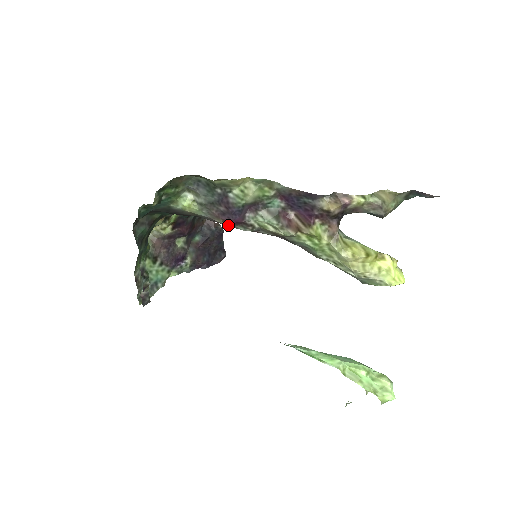
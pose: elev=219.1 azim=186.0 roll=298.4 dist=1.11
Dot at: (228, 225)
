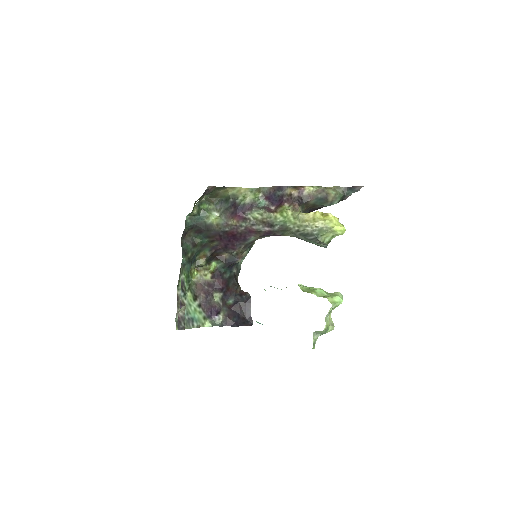
Dot at: (236, 223)
